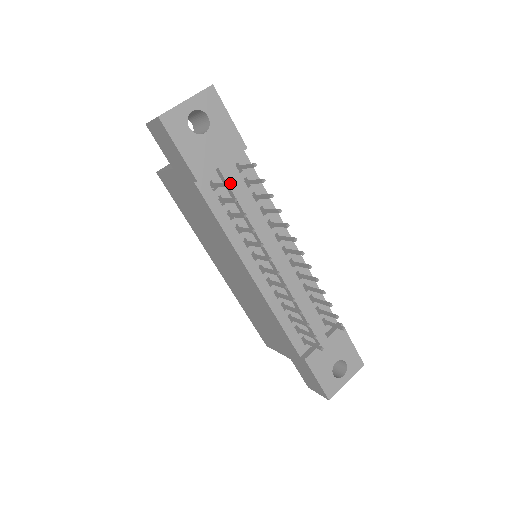
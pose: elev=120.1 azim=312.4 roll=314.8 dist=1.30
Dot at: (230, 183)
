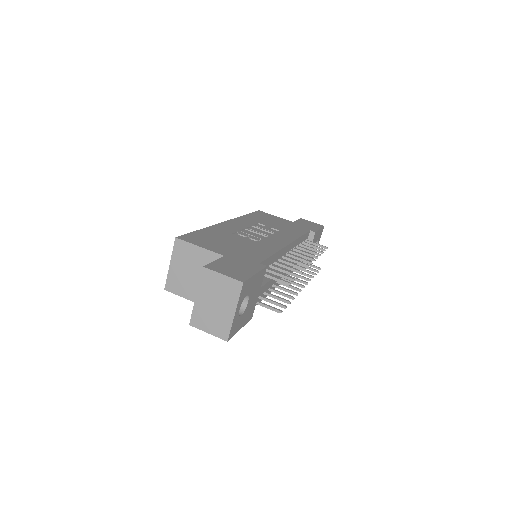
Dot at: (264, 291)
